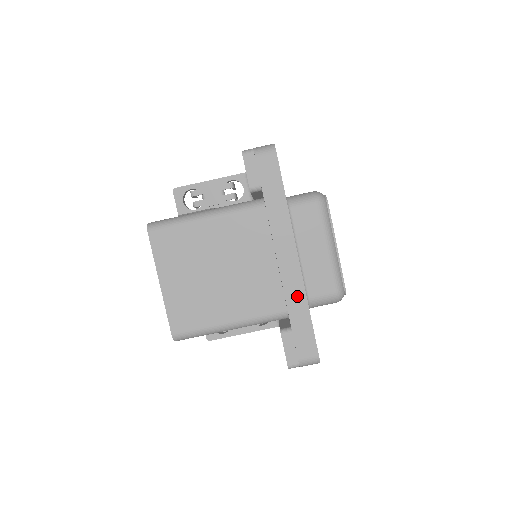
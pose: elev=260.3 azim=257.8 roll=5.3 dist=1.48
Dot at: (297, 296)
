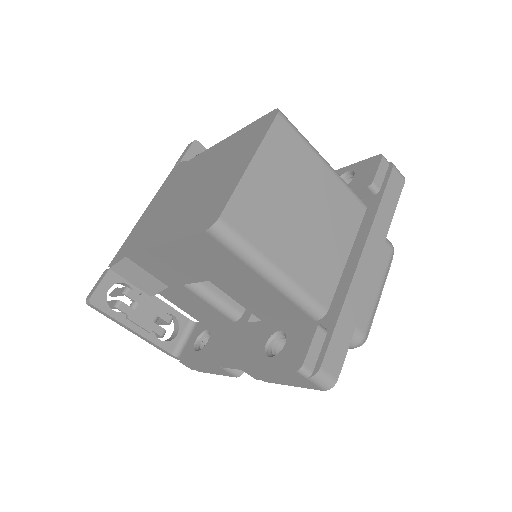
Dot at: (356, 301)
